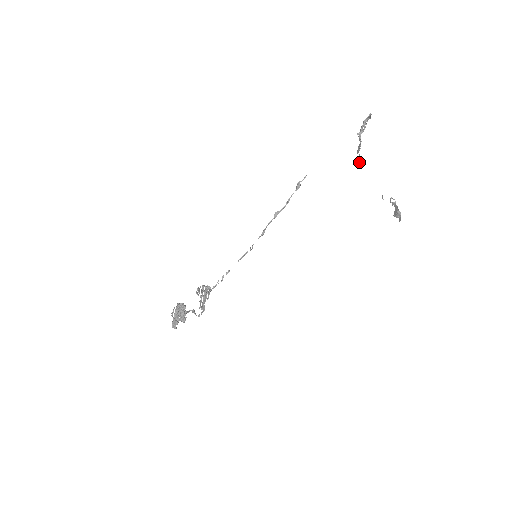
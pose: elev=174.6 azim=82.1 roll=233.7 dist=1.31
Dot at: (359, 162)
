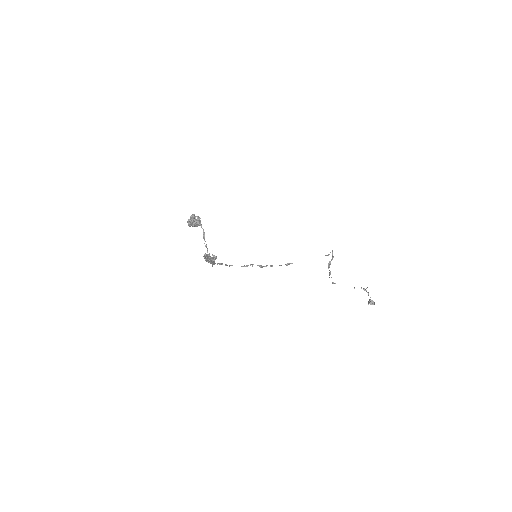
Dot at: (332, 282)
